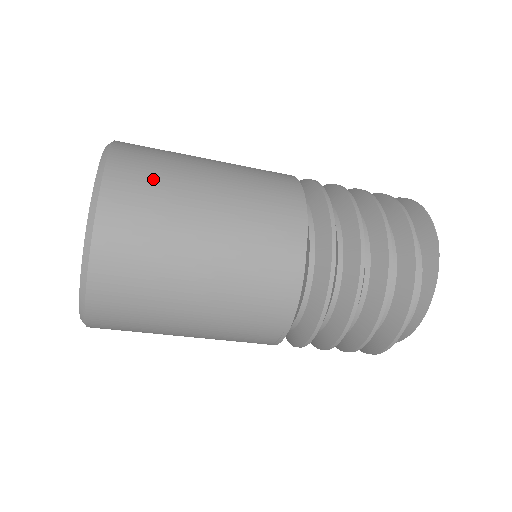
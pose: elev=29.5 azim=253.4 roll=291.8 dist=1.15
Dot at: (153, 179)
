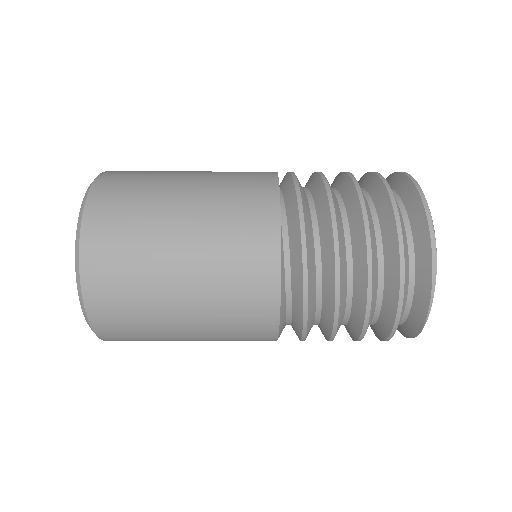
Dot at: (133, 328)
